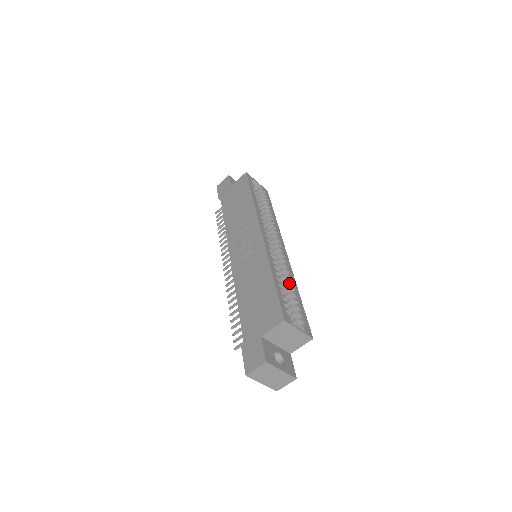
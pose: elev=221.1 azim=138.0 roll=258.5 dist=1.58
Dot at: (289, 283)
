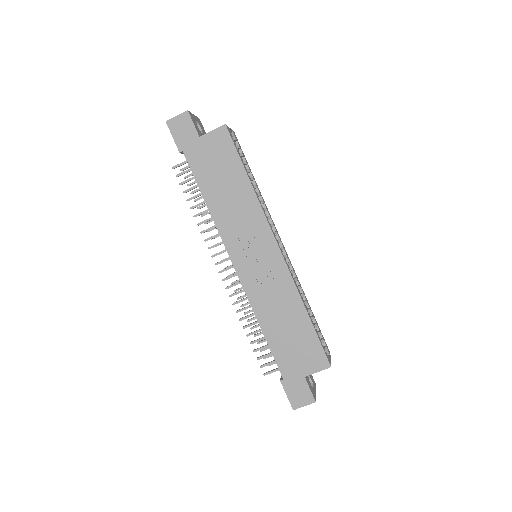
Dot at: occluded
